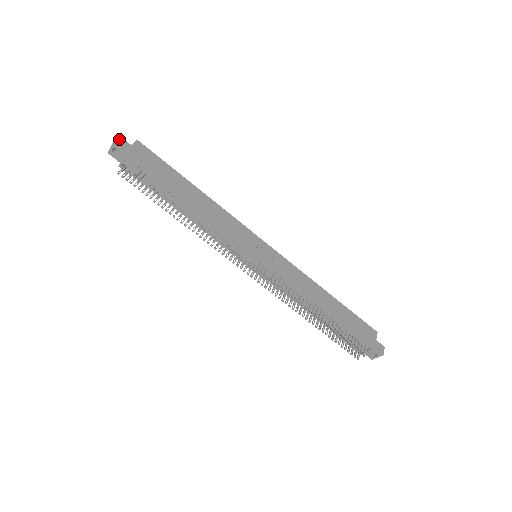
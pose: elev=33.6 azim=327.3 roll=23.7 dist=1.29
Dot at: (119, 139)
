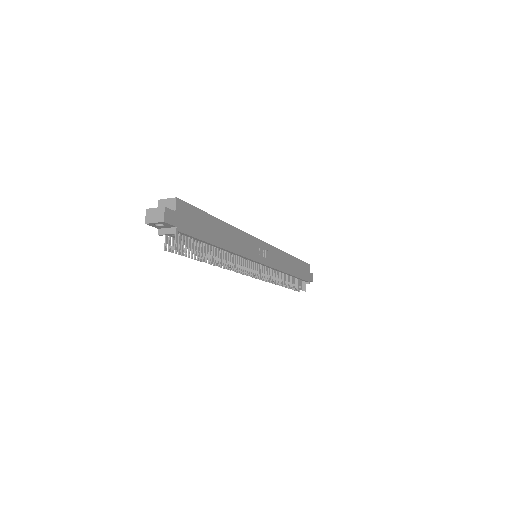
Dot at: (166, 212)
